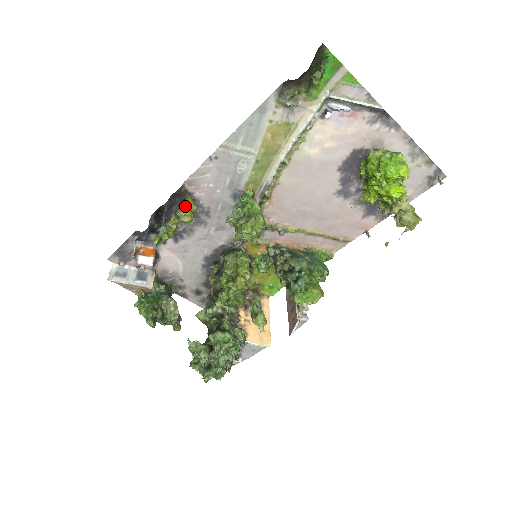
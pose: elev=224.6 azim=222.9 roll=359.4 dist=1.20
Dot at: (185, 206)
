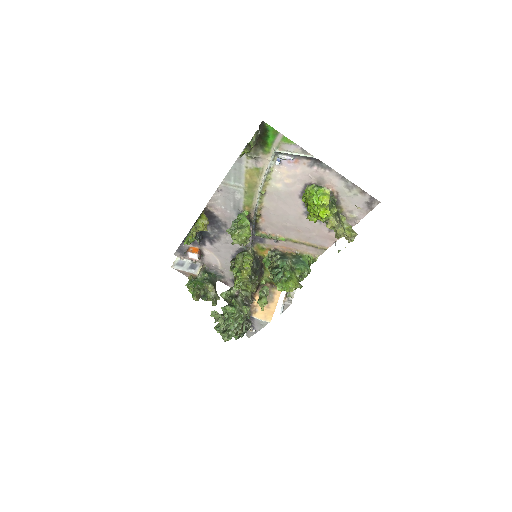
Dot at: (200, 221)
